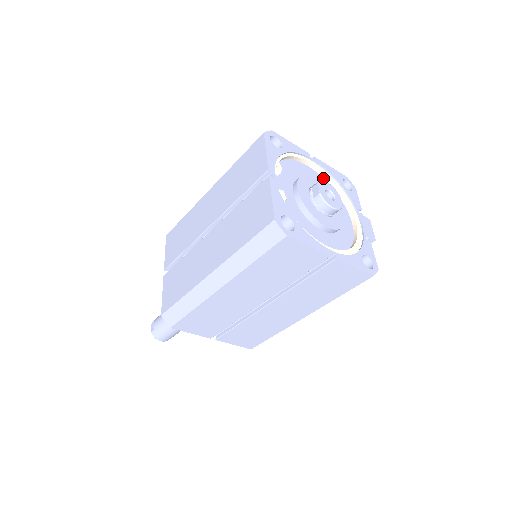
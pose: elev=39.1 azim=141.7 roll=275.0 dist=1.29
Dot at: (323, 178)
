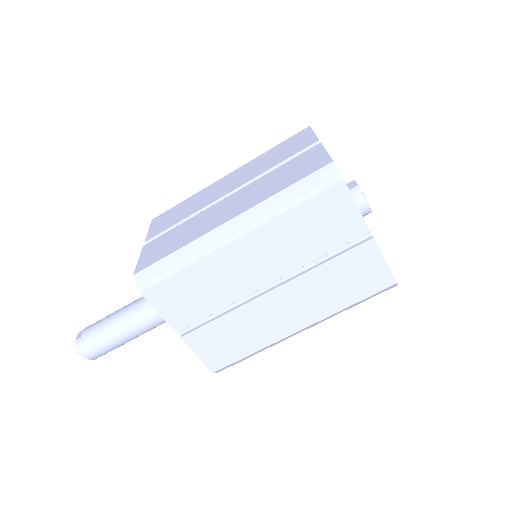
Dot at: occluded
